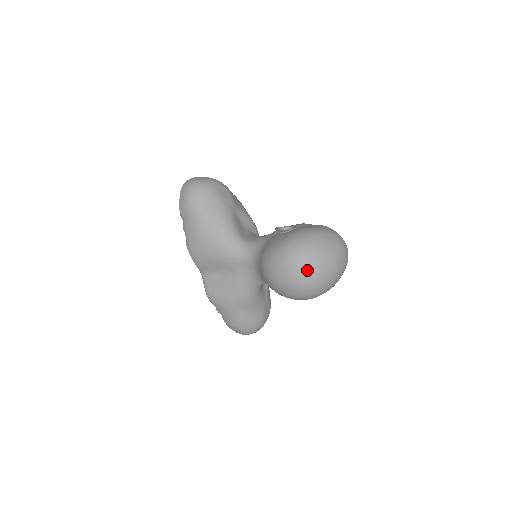
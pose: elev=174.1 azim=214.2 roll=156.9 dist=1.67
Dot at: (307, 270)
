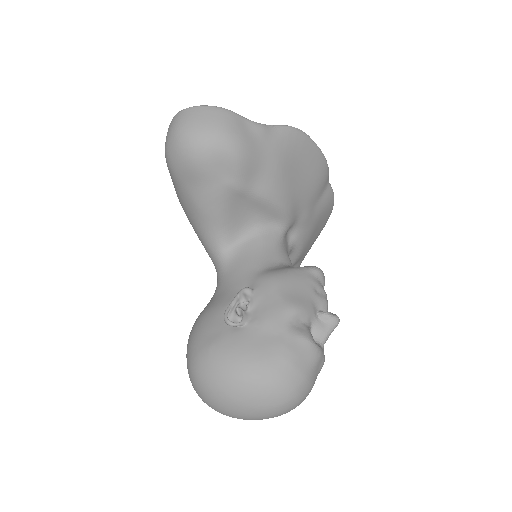
Dot at: (203, 400)
